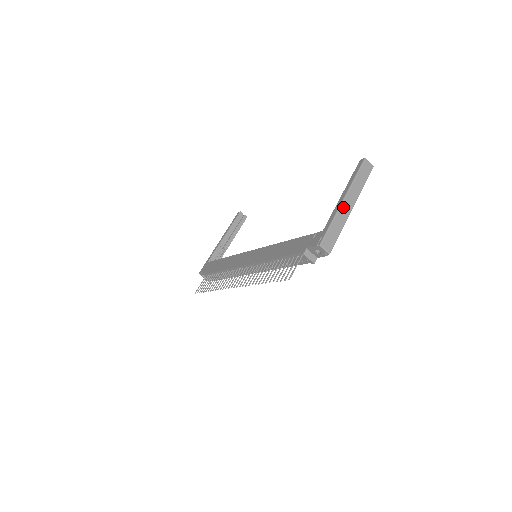
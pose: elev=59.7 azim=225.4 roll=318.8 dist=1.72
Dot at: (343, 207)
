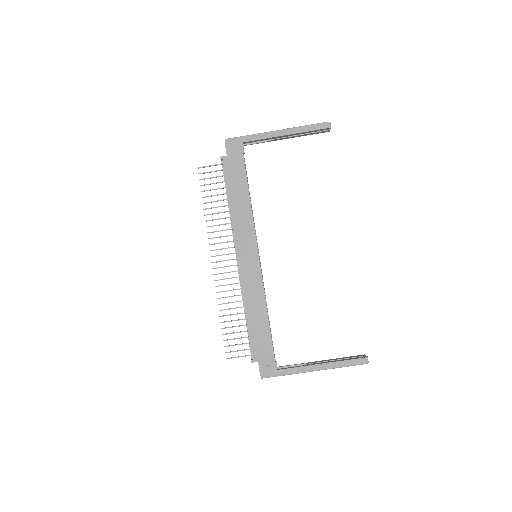
Dot at: occluded
